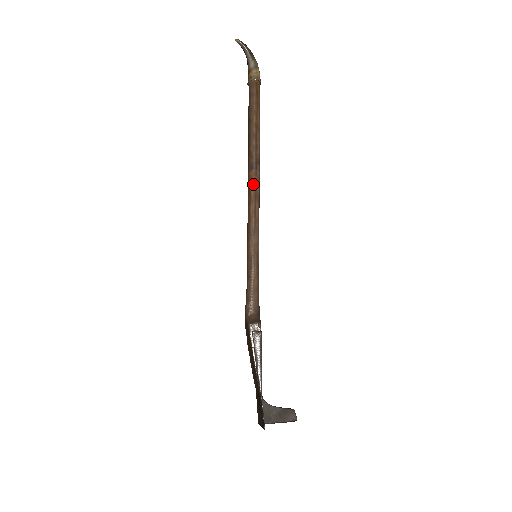
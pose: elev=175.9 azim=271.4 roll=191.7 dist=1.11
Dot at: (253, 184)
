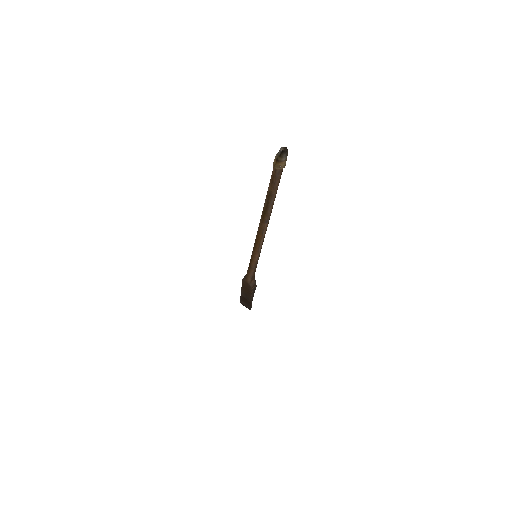
Dot at: (266, 230)
